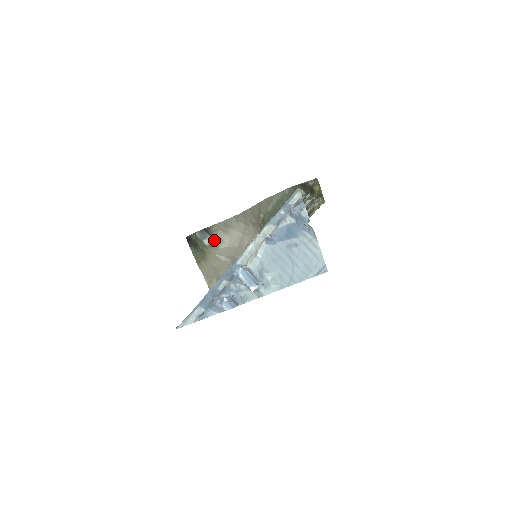
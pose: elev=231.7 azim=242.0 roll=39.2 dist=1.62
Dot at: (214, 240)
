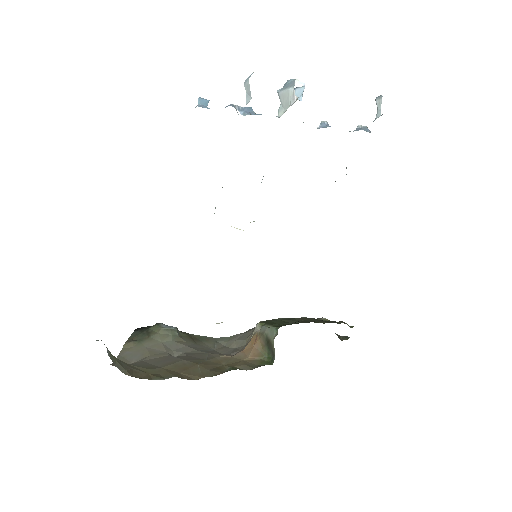
Dot at: (176, 330)
